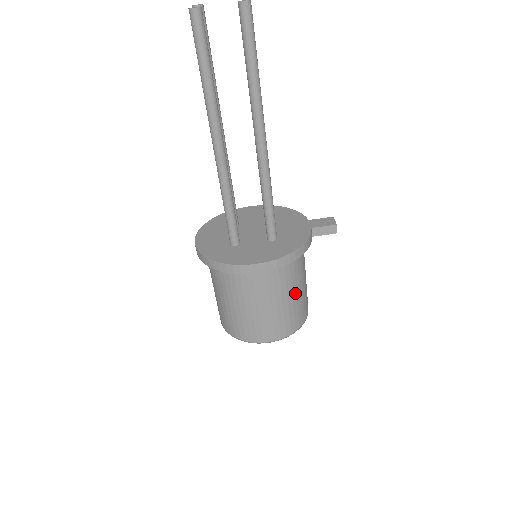
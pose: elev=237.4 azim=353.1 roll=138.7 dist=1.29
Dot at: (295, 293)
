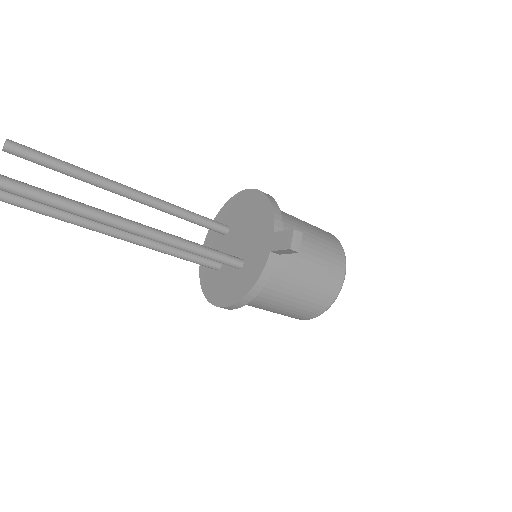
Dot at: (293, 298)
